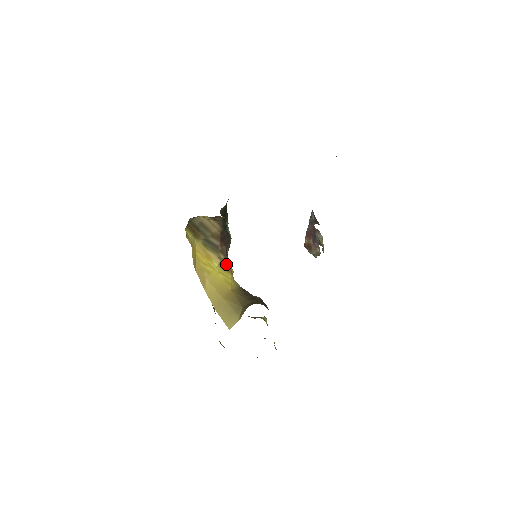
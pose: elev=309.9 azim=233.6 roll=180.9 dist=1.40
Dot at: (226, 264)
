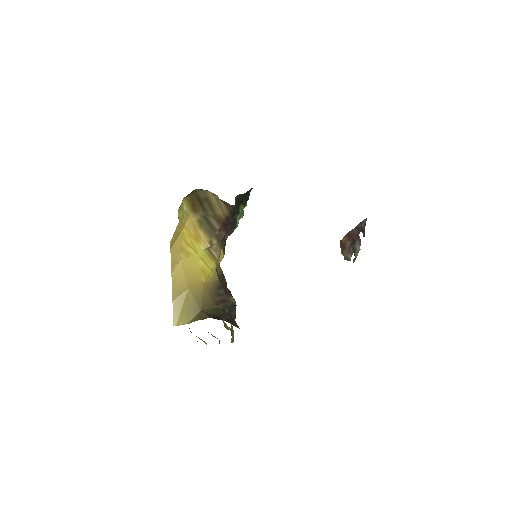
Dot at: (216, 250)
